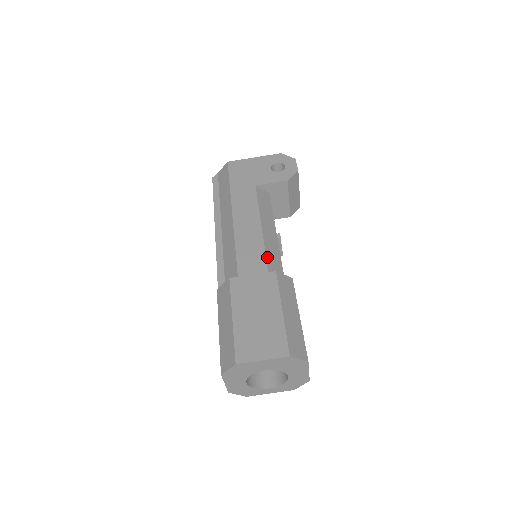
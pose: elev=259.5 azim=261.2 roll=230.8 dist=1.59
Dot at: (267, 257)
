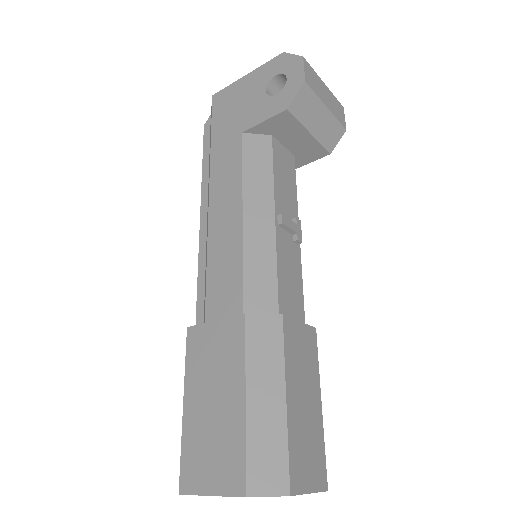
Dot at: (245, 277)
